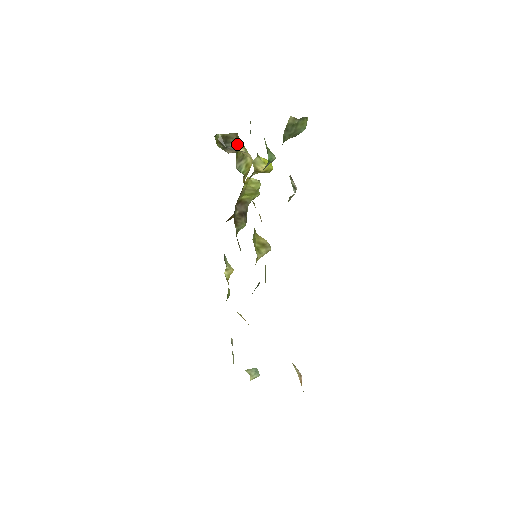
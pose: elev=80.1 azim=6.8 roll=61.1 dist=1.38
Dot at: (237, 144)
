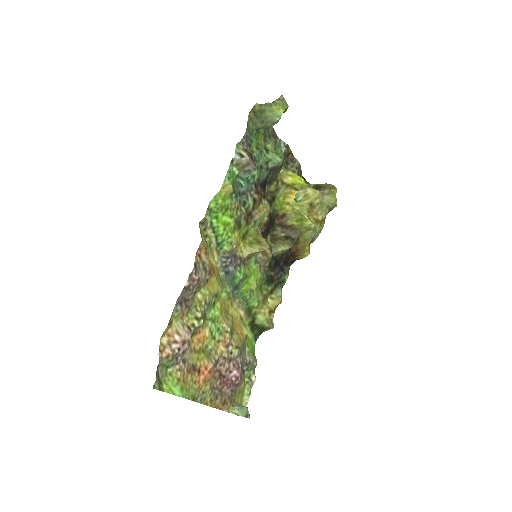
Dot at: occluded
